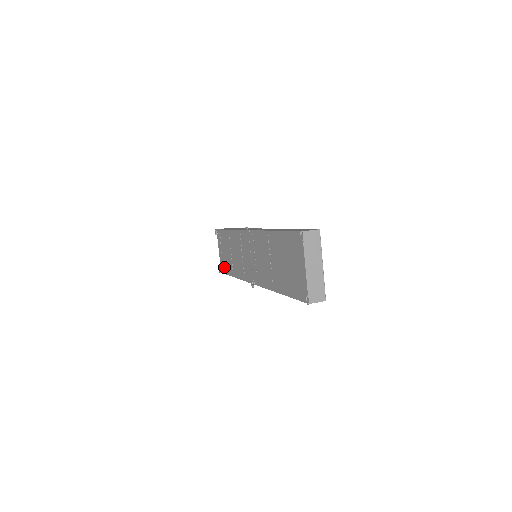
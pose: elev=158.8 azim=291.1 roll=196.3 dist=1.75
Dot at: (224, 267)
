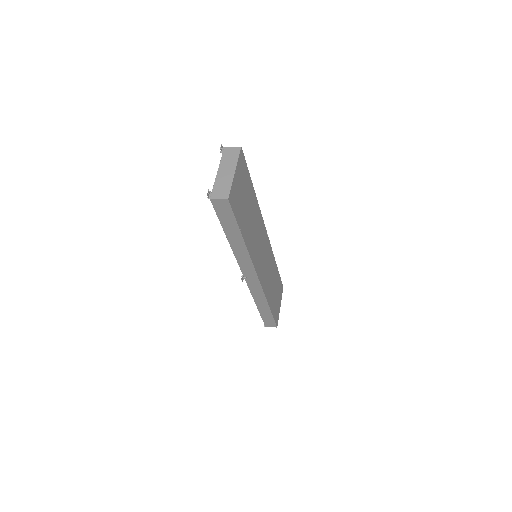
Dot at: occluded
